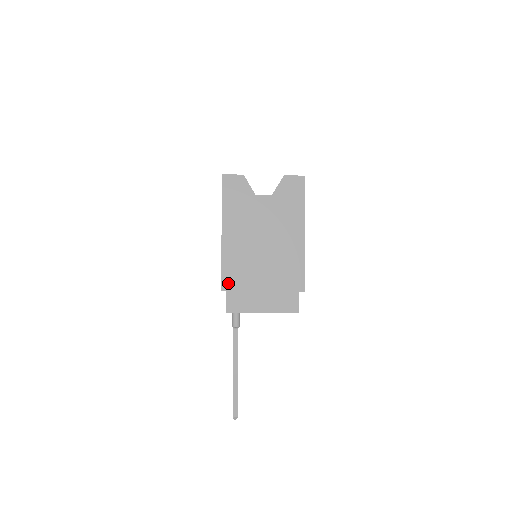
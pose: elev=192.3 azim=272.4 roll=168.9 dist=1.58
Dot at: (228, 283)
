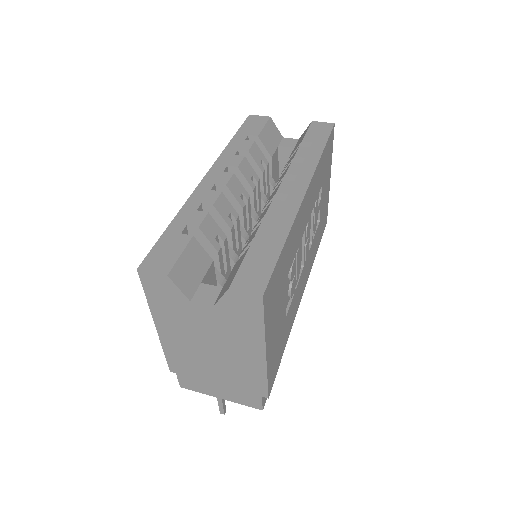
Dot at: (176, 368)
